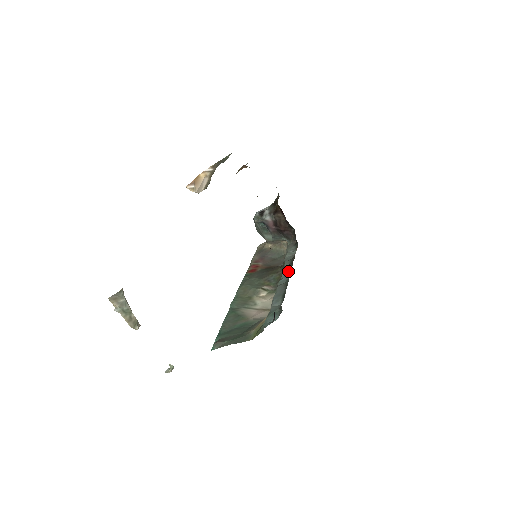
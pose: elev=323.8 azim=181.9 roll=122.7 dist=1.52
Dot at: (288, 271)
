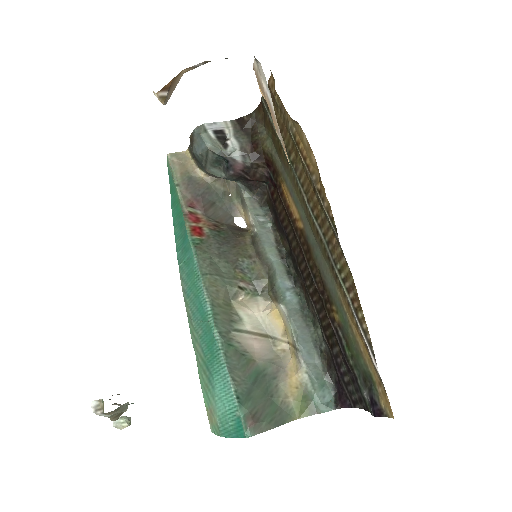
Dot at: (287, 280)
